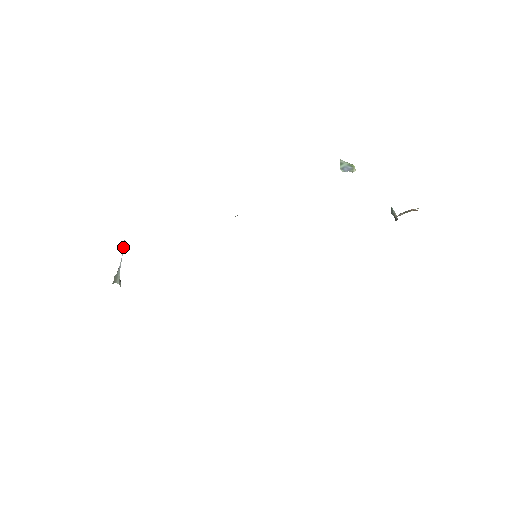
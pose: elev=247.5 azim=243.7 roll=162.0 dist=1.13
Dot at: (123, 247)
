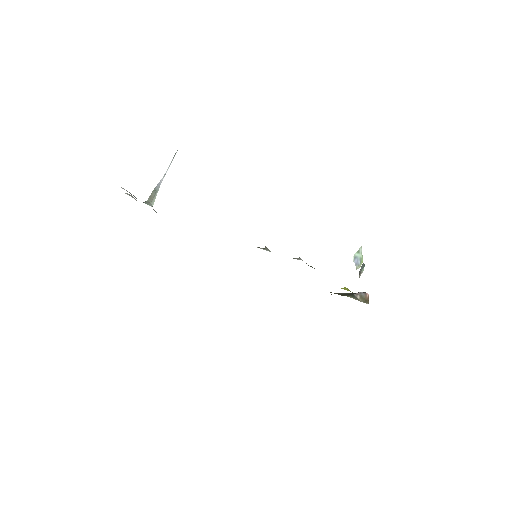
Dot at: occluded
